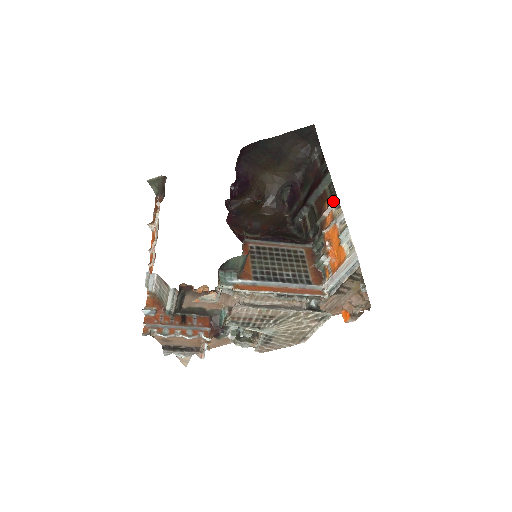
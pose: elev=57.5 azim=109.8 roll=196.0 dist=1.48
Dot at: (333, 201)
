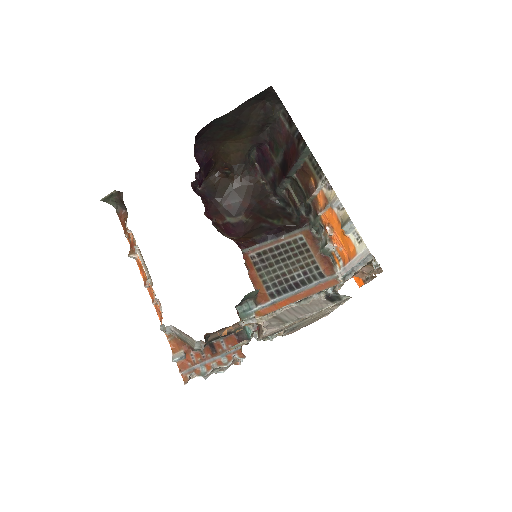
Dot at: (320, 179)
